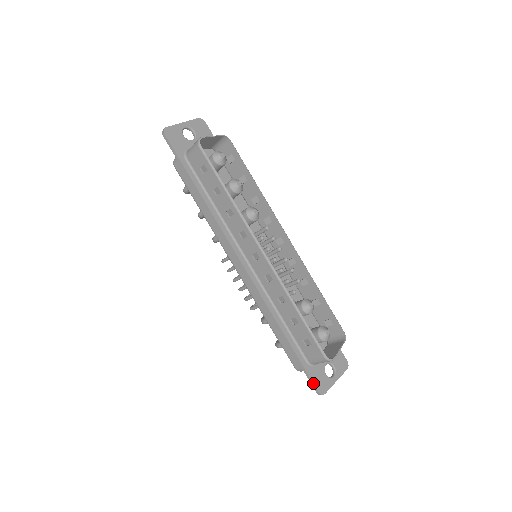
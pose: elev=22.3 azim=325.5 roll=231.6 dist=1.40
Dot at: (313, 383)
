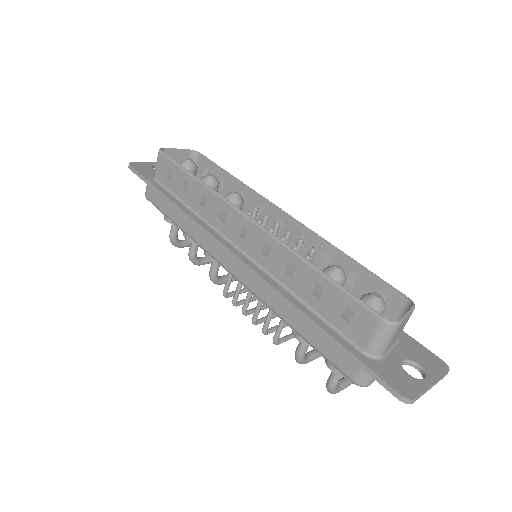
Dot at: (384, 381)
